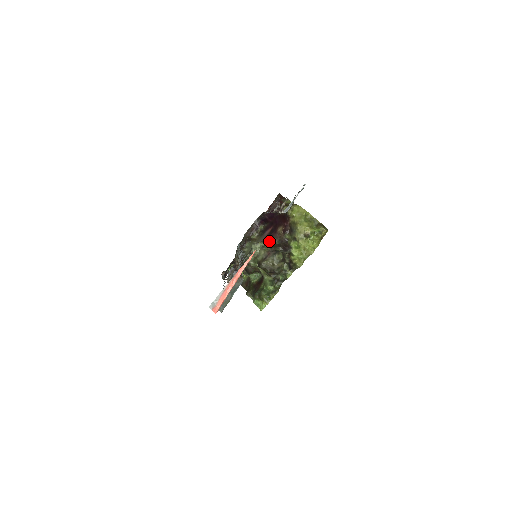
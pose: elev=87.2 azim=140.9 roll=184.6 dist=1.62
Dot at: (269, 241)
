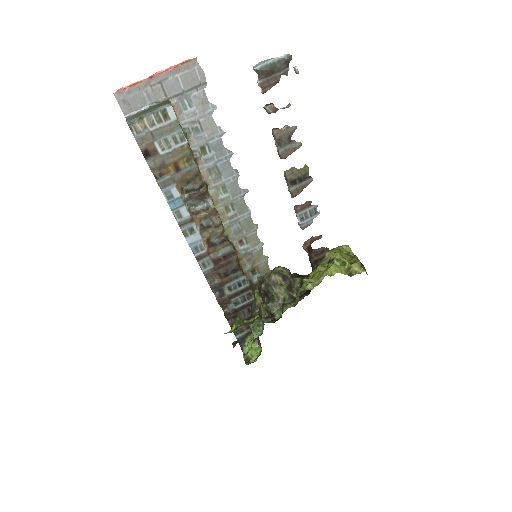
Dot at: occluded
